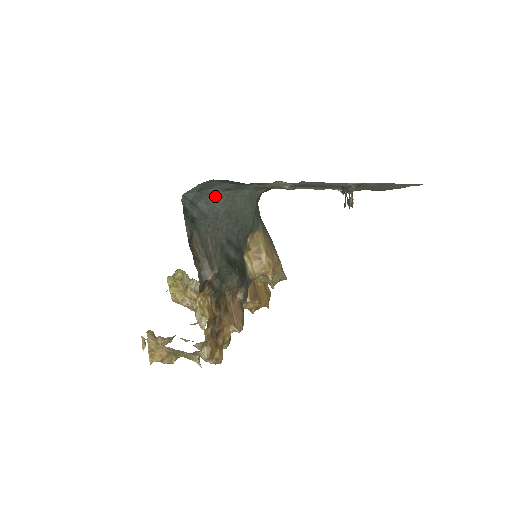
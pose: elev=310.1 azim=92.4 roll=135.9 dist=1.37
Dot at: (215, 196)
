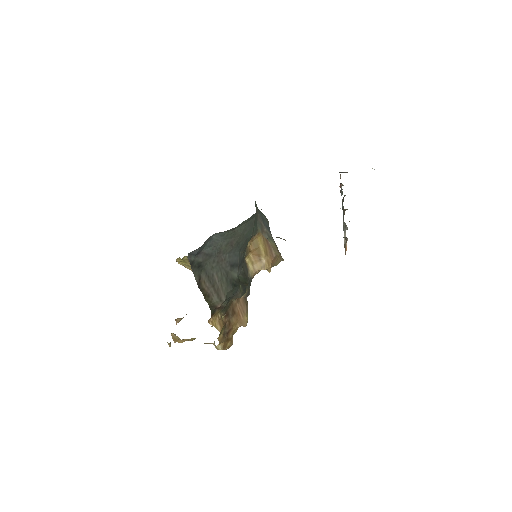
Dot at: (217, 236)
